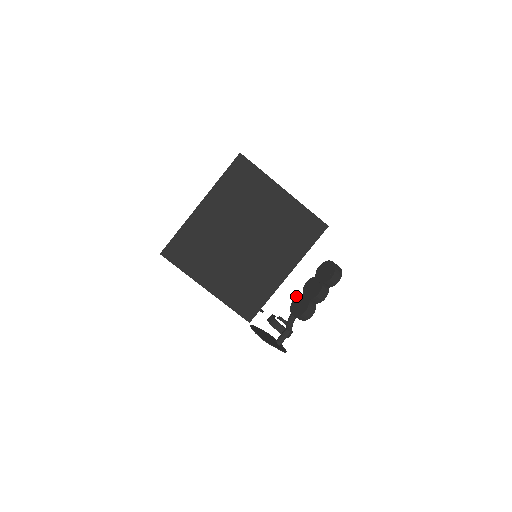
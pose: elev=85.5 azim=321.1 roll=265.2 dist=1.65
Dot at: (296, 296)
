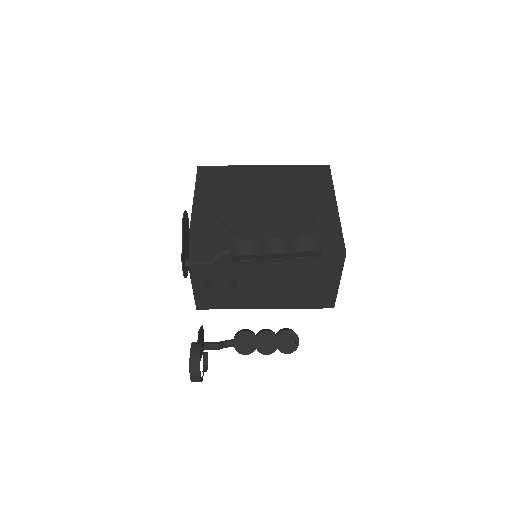
Dot at: occluded
